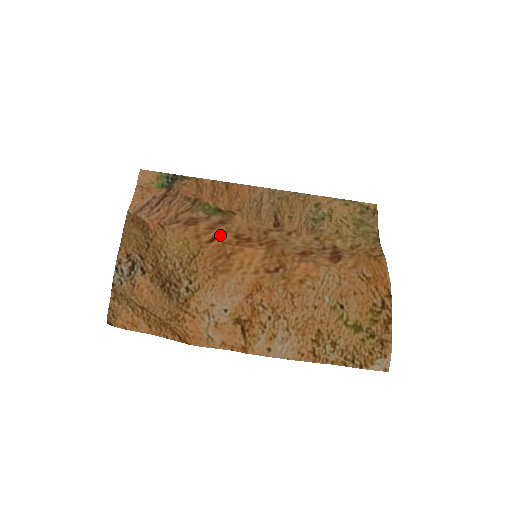
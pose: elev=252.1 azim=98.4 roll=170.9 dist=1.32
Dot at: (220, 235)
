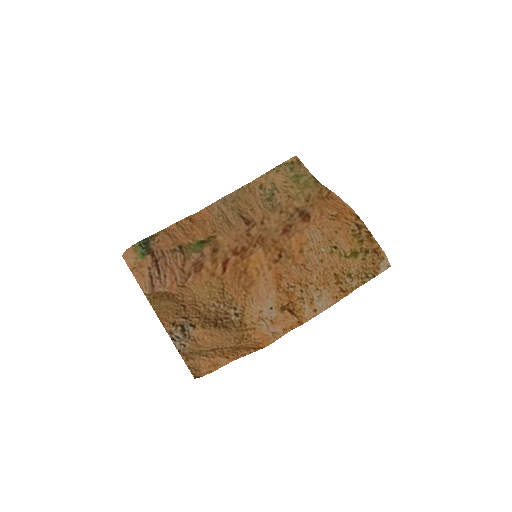
Dot at: (225, 261)
